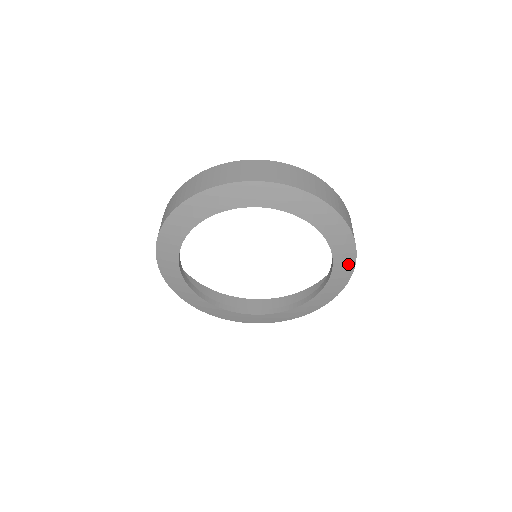
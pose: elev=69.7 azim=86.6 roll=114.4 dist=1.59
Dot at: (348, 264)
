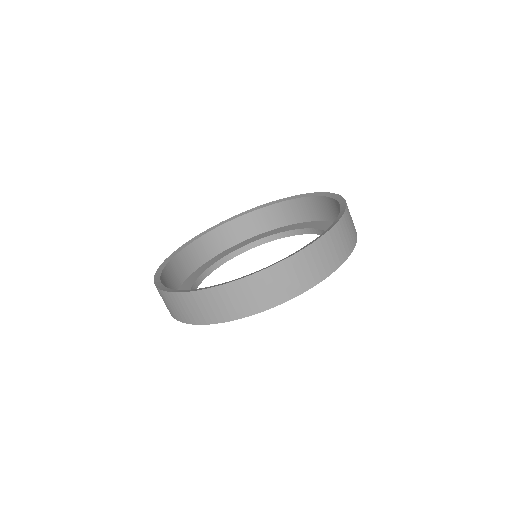
Dot at: occluded
